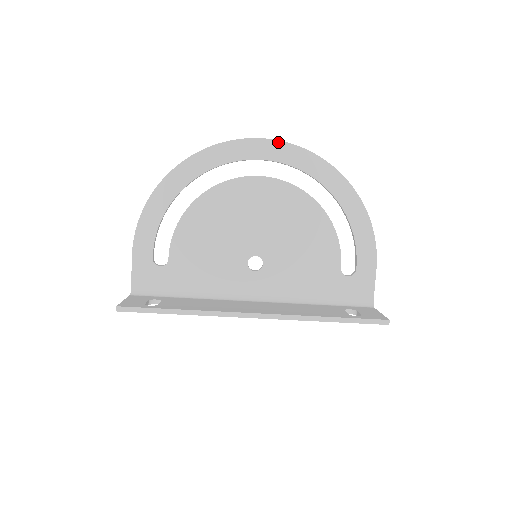
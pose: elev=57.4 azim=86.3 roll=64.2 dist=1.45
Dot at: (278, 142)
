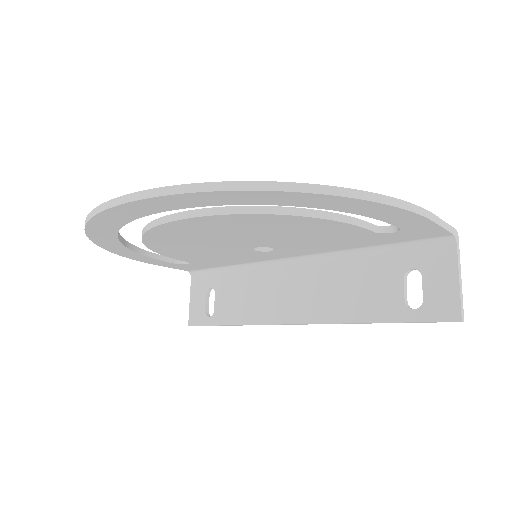
Dot at: (136, 202)
